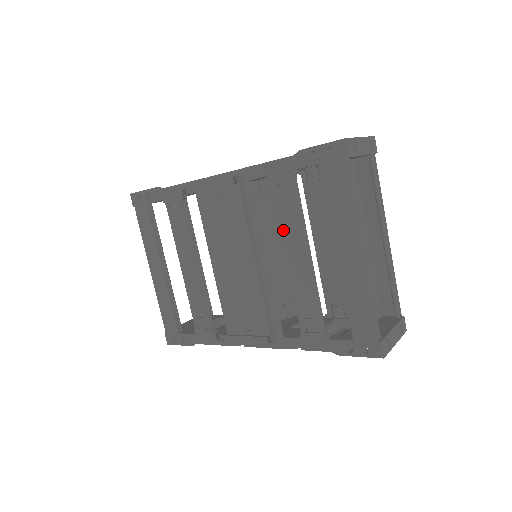
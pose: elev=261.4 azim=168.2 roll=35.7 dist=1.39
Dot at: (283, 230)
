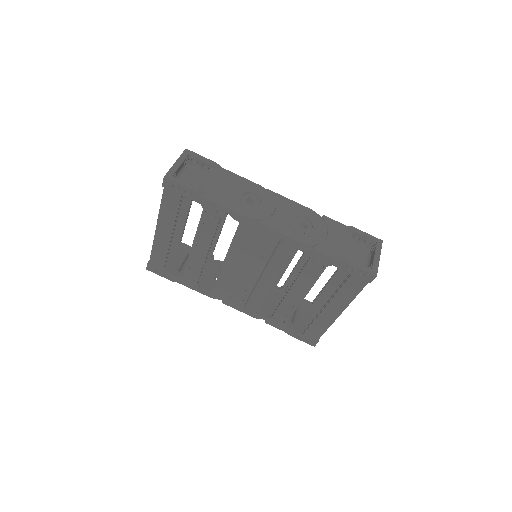
Dot at: (298, 281)
